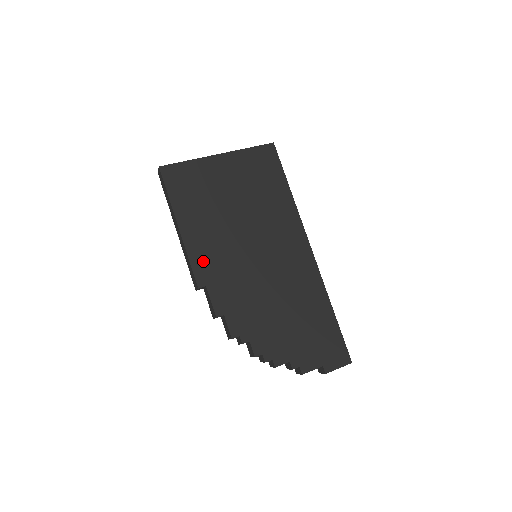
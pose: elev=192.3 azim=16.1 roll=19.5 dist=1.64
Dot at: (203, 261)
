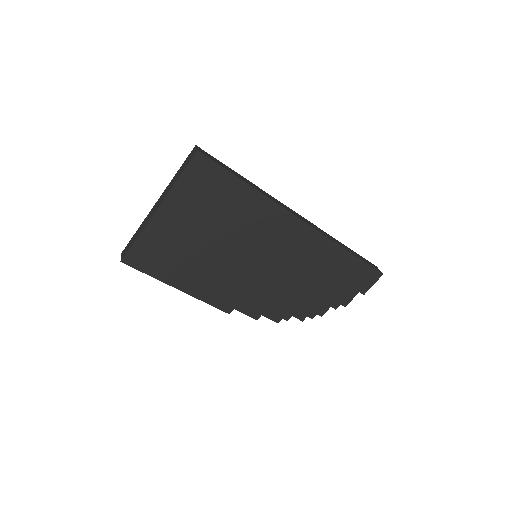
Dot at: (218, 297)
